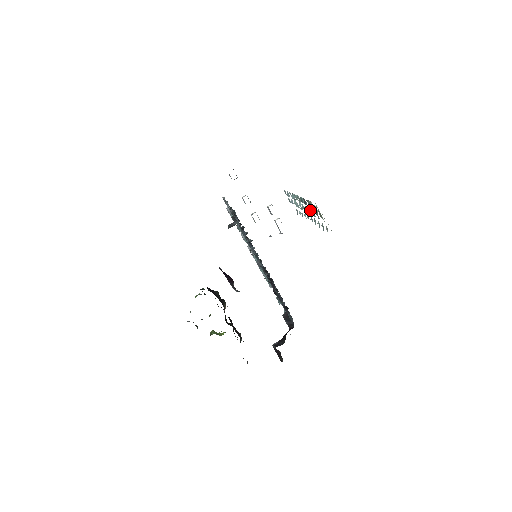
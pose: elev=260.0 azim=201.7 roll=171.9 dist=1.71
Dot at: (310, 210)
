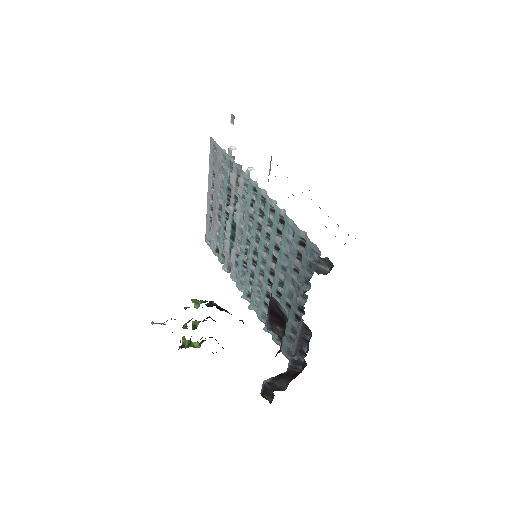
Dot at: occluded
